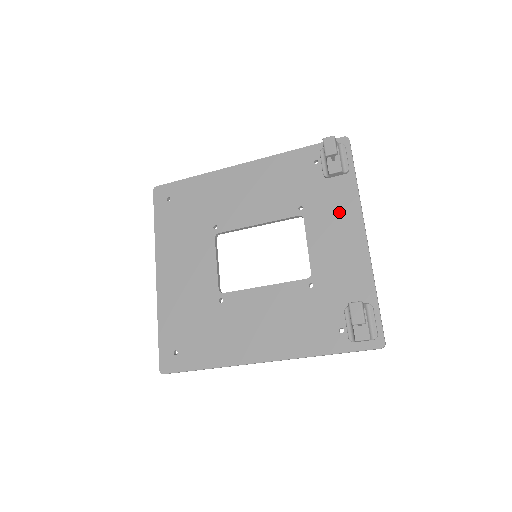
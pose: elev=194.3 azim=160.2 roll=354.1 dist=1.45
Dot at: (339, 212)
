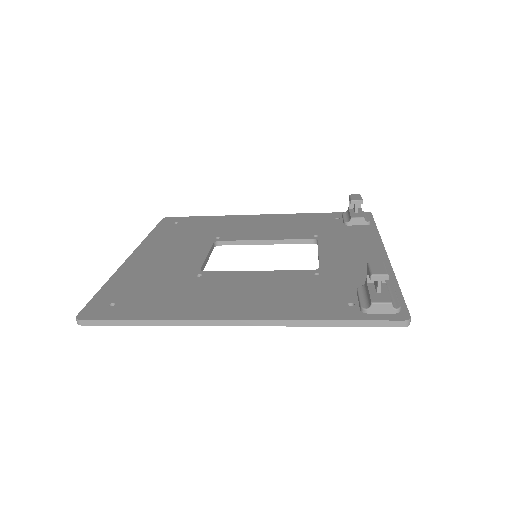
Dot at: (357, 240)
